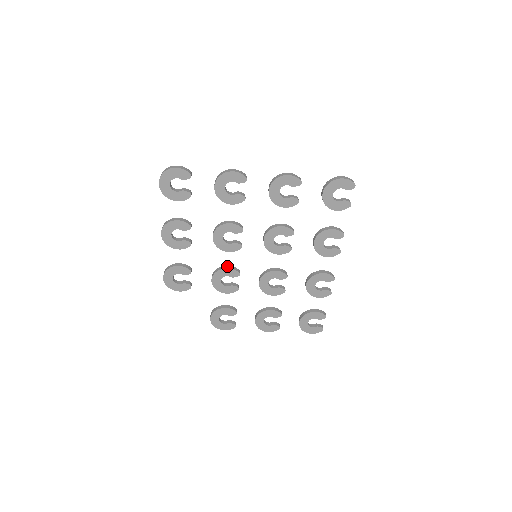
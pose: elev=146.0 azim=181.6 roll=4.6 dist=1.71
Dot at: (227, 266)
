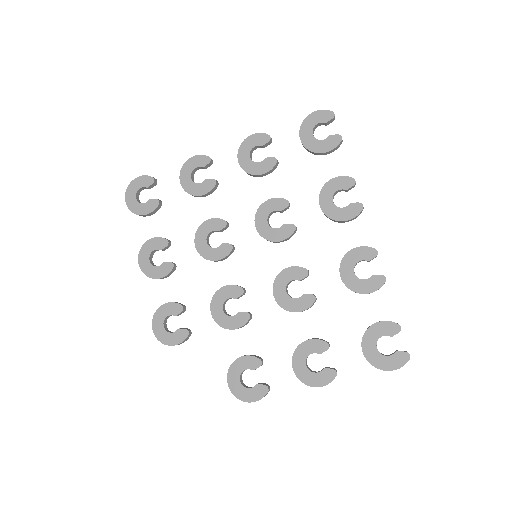
Dot at: (226, 286)
